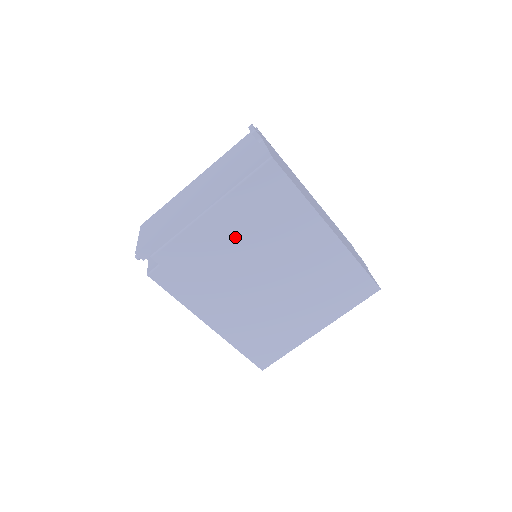
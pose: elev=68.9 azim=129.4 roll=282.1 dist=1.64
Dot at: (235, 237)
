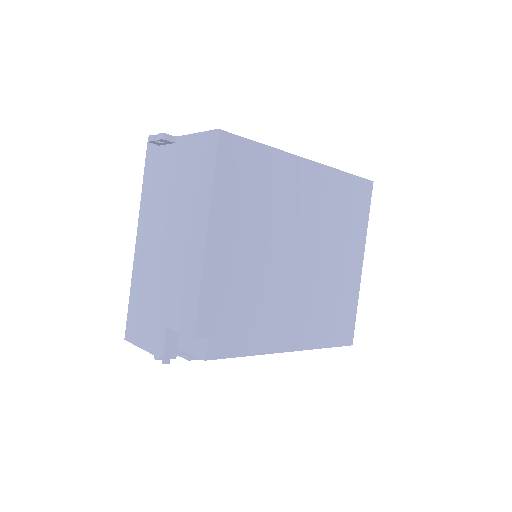
Dot at: (247, 241)
